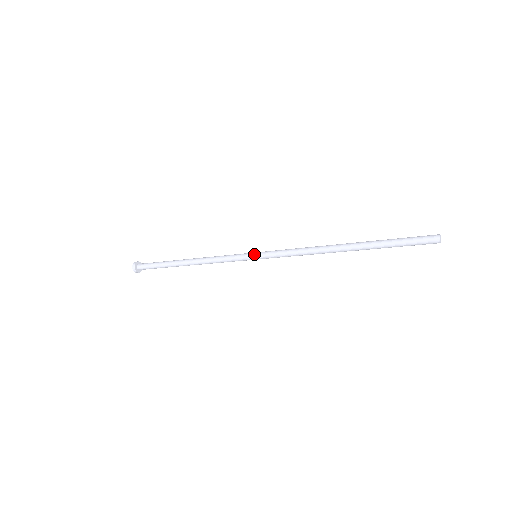
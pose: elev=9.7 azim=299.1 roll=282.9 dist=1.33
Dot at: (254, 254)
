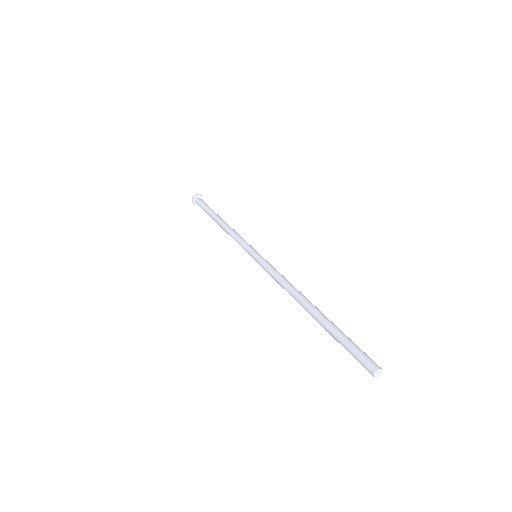
Dot at: (255, 252)
